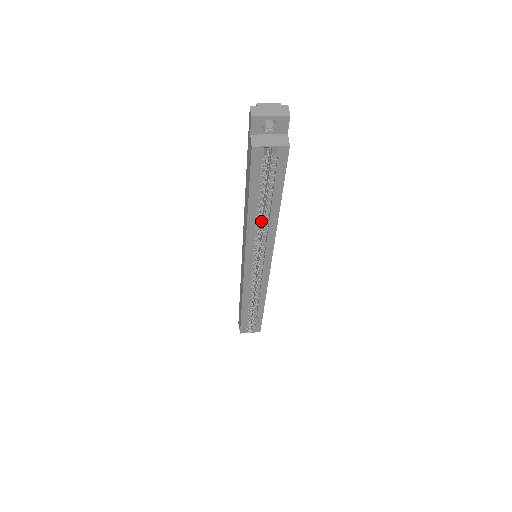
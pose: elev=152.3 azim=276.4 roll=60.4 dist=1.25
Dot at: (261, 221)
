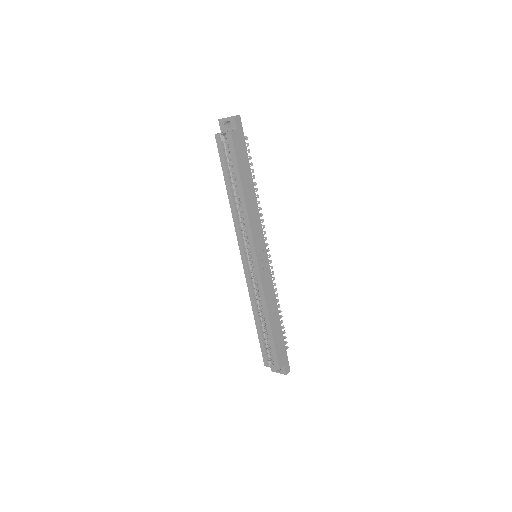
Dot at: occluded
